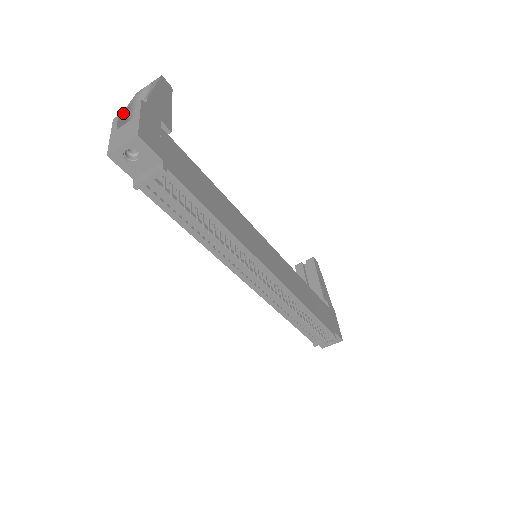
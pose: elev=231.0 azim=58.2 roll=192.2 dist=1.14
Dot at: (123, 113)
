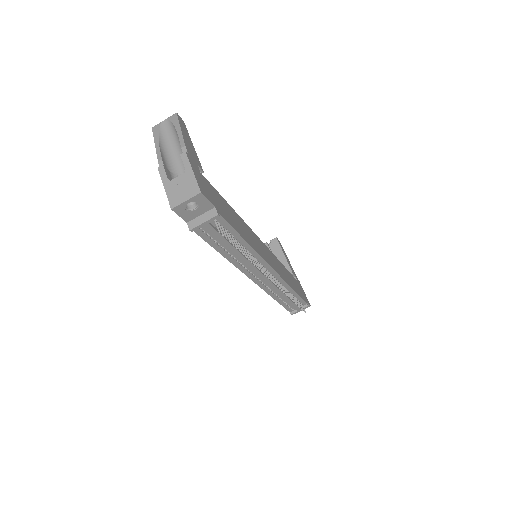
Dot at: (161, 159)
